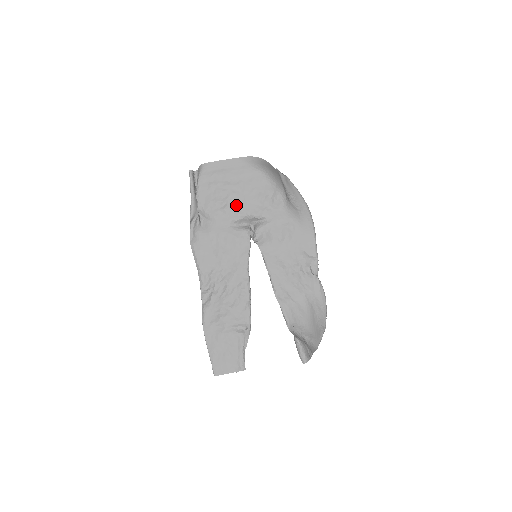
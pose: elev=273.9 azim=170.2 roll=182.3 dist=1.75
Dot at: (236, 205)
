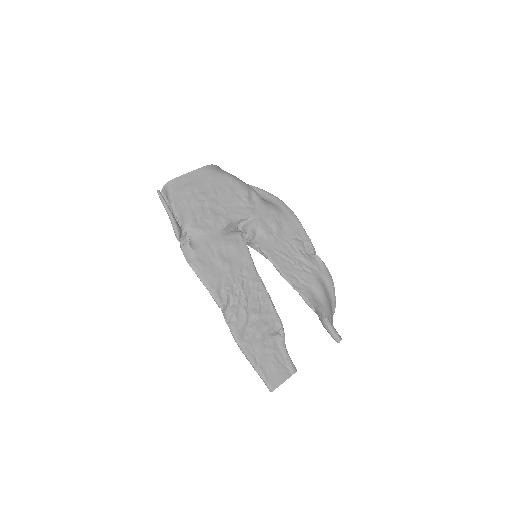
Dot at: (218, 212)
